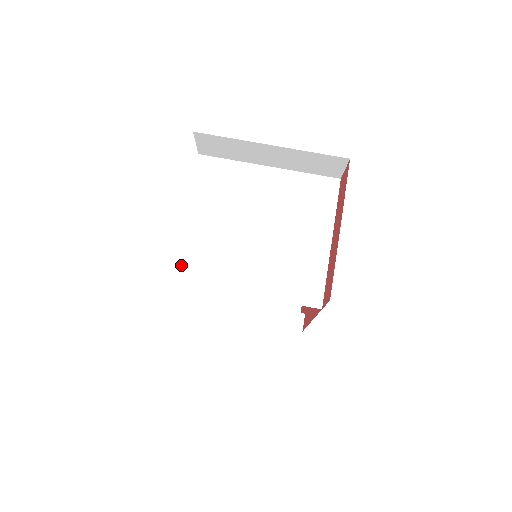
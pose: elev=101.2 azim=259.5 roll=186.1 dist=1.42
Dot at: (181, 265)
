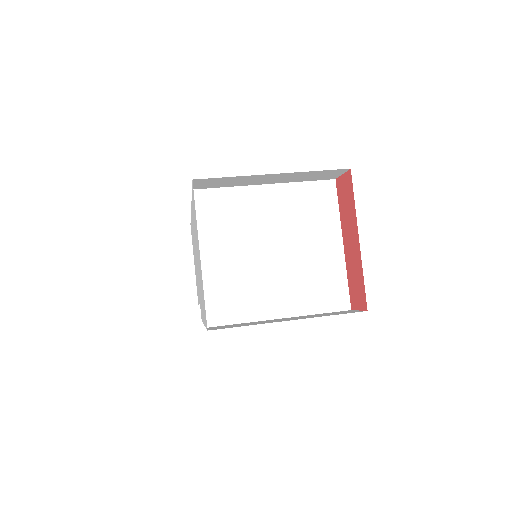
Dot at: (214, 309)
